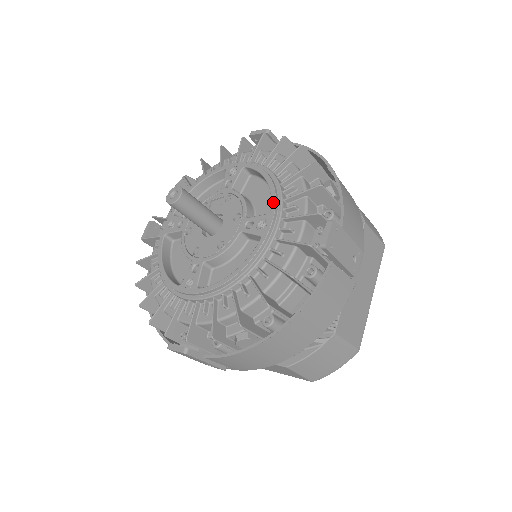
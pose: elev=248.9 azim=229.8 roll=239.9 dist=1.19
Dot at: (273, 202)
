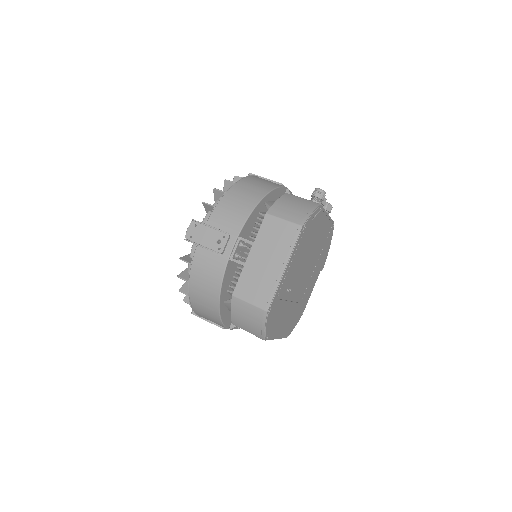
Dot at: occluded
